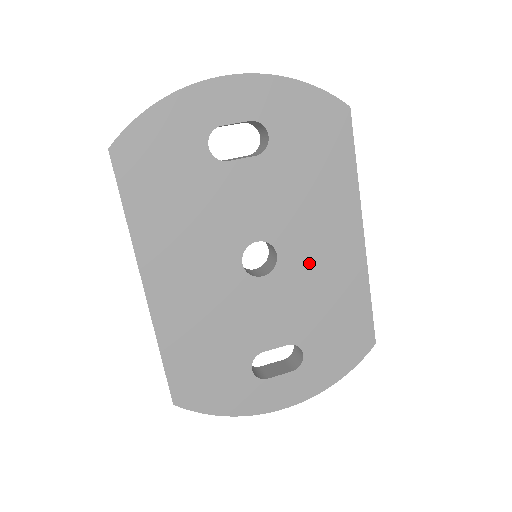
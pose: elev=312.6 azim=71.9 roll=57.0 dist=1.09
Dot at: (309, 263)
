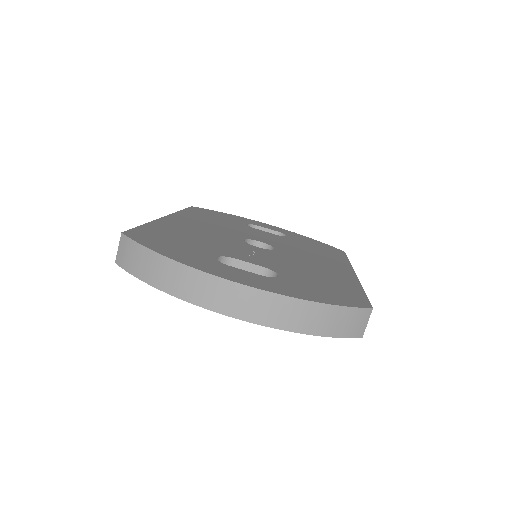
Dot at: occluded
